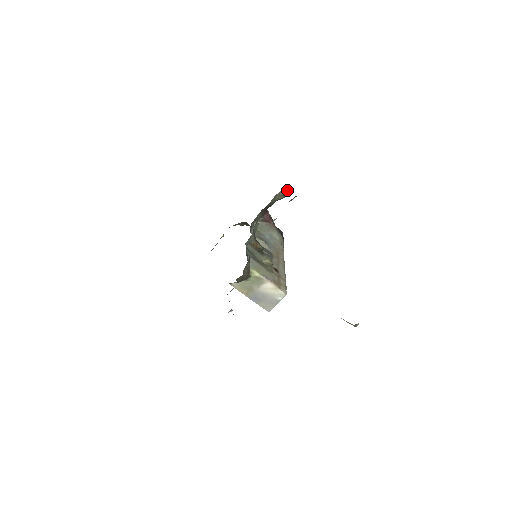
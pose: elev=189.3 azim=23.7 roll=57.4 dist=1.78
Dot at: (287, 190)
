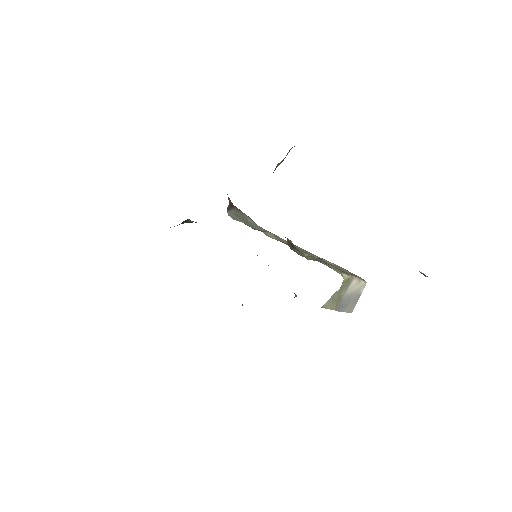
Dot at: (287, 154)
